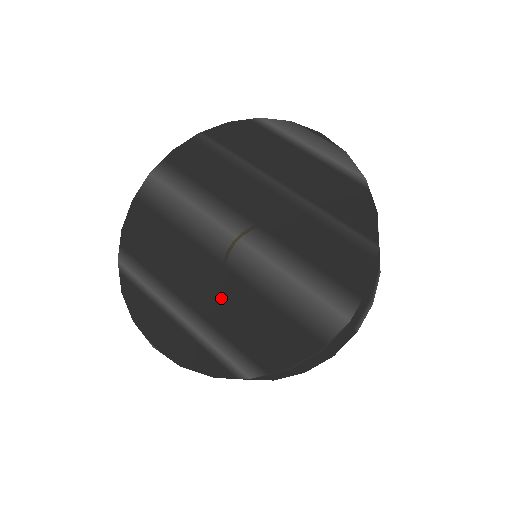
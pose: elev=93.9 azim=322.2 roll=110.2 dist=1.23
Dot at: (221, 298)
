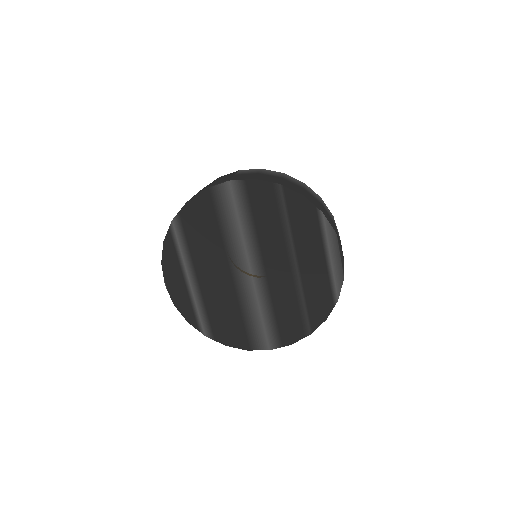
Dot at: (218, 292)
